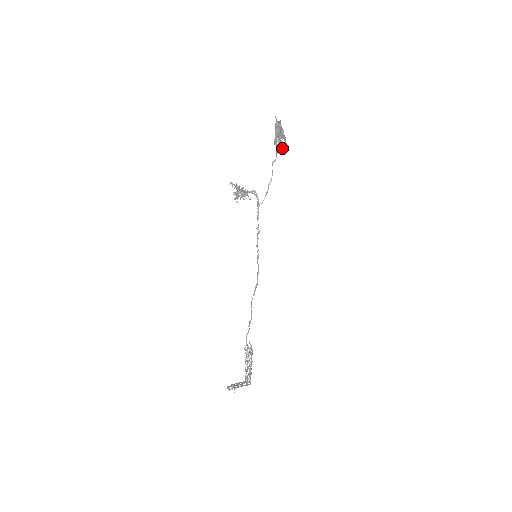
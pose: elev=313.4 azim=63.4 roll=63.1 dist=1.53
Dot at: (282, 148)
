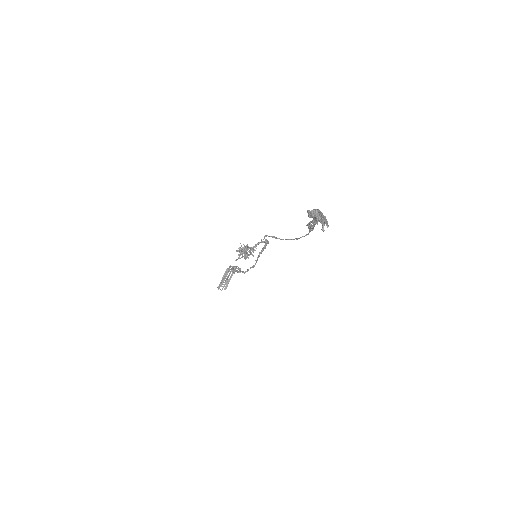
Dot at: occluded
